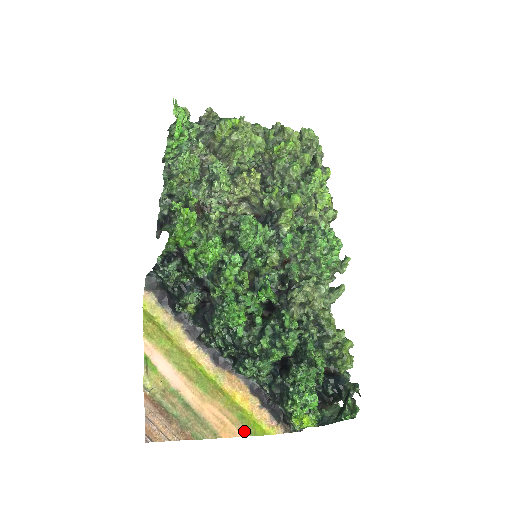
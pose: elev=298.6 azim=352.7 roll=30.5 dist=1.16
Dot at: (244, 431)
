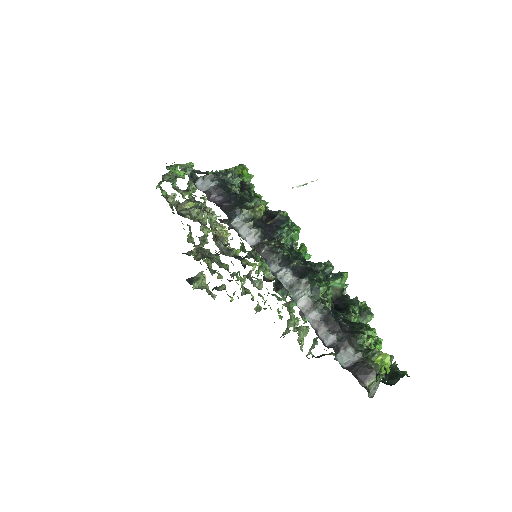
Dot at: occluded
